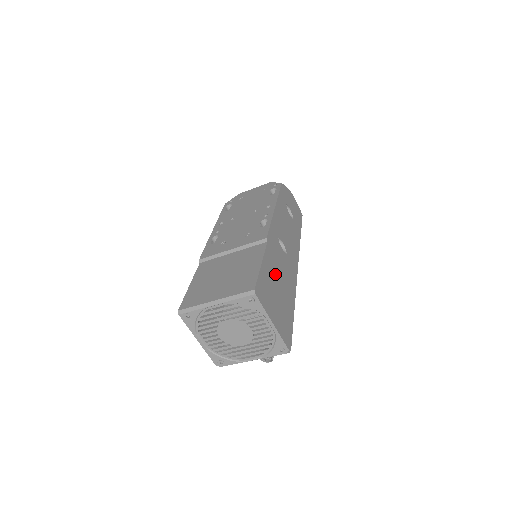
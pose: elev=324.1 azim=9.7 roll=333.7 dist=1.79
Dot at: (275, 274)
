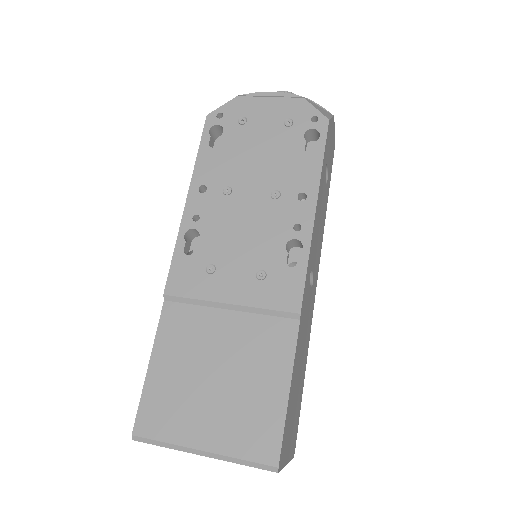
Dot at: (299, 363)
